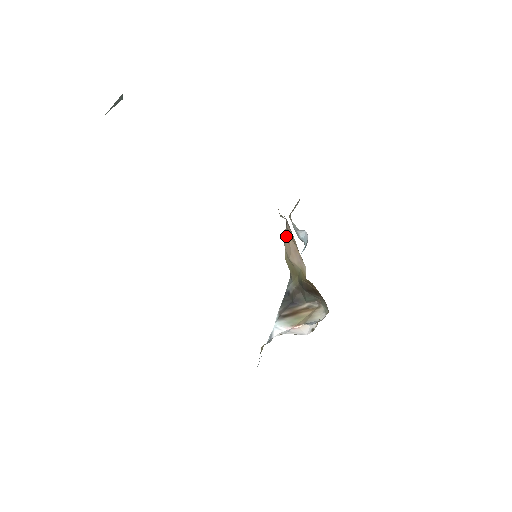
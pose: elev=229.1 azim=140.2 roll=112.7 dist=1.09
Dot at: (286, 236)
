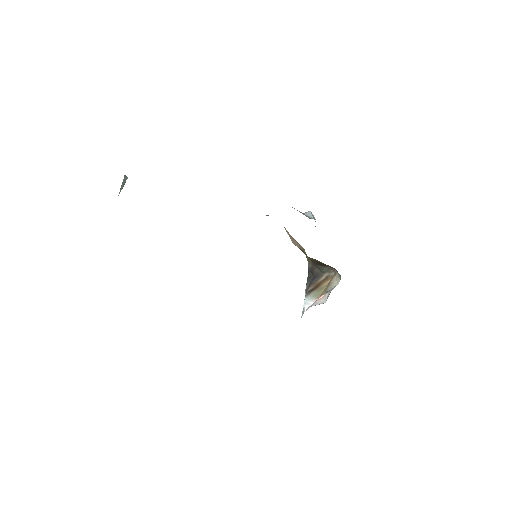
Dot at: occluded
